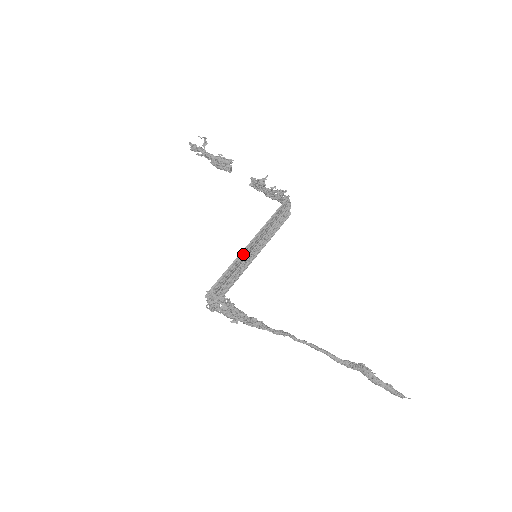
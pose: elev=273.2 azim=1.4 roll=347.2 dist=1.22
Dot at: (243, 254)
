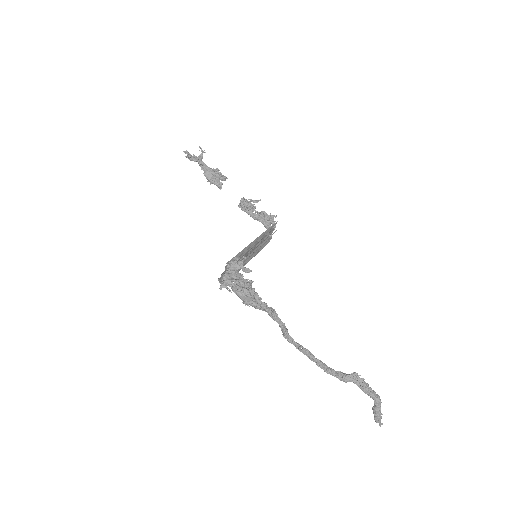
Dot at: (249, 248)
